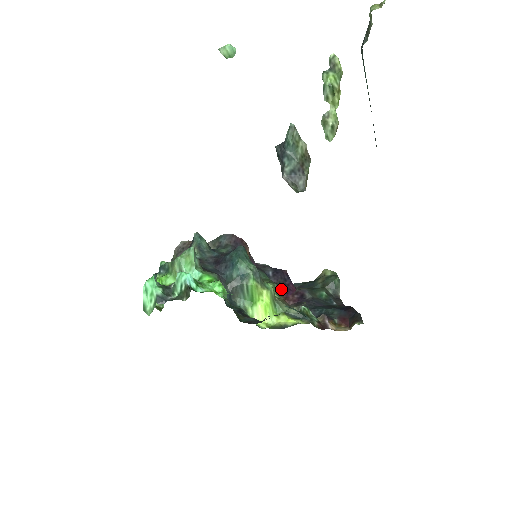
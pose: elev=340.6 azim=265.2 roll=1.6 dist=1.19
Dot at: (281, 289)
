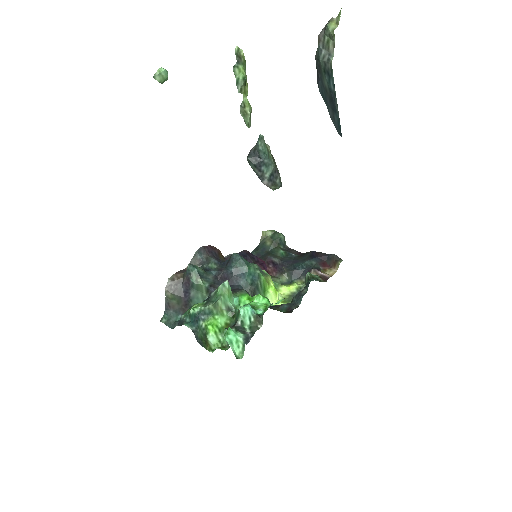
Dot at: occluded
